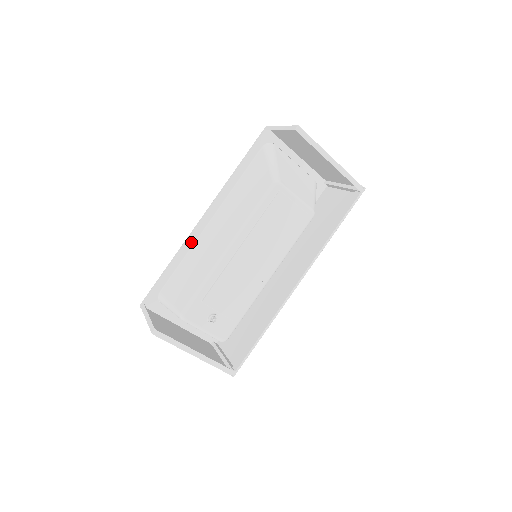
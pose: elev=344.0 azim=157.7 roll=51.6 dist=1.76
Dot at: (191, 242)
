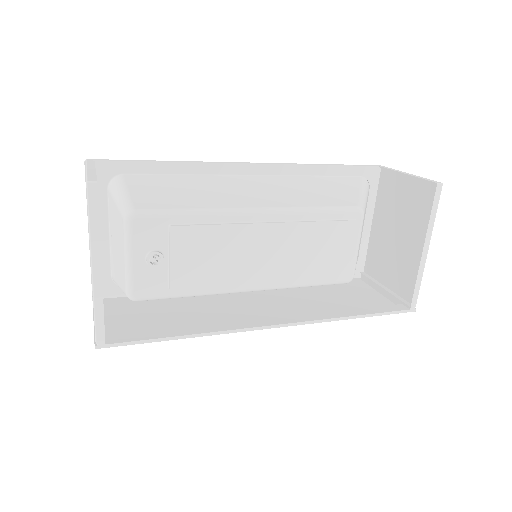
Dot at: (212, 170)
